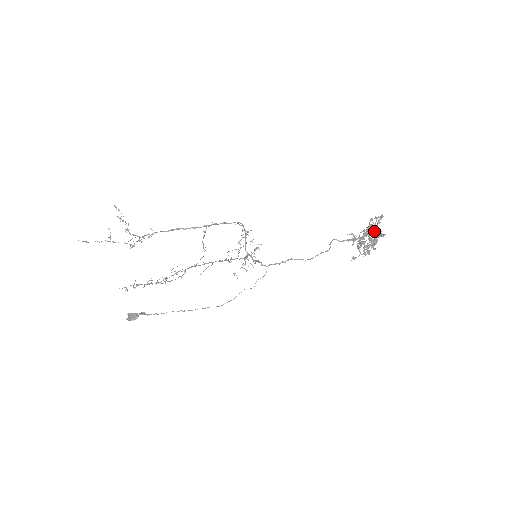
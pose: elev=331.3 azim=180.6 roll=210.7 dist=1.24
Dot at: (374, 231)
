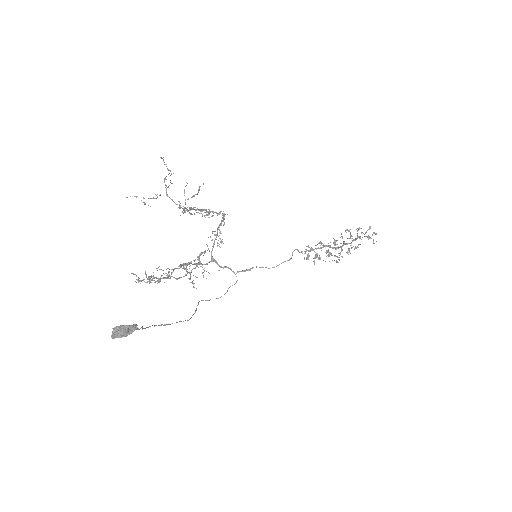
Dot at: occluded
